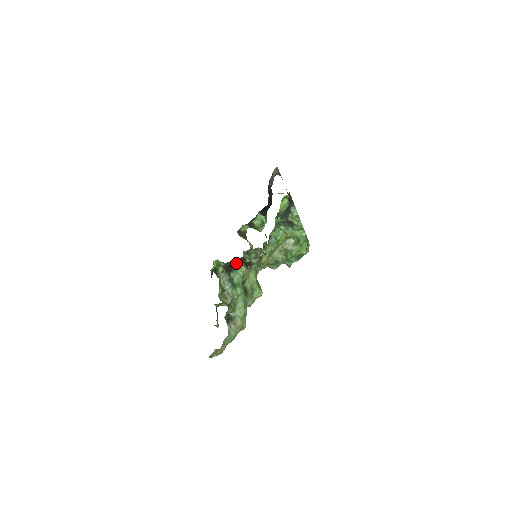
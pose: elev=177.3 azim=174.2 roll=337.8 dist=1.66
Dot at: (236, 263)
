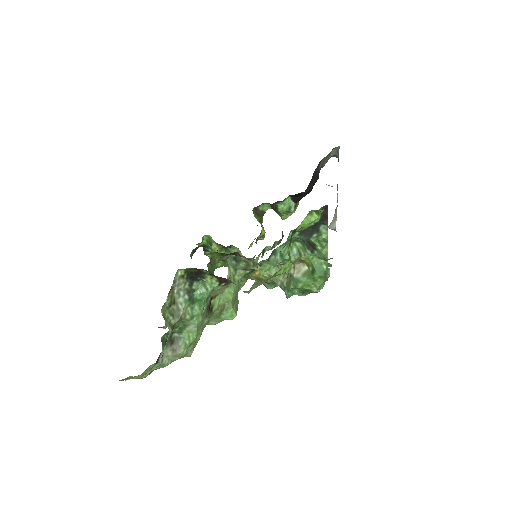
Dot at: (206, 272)
